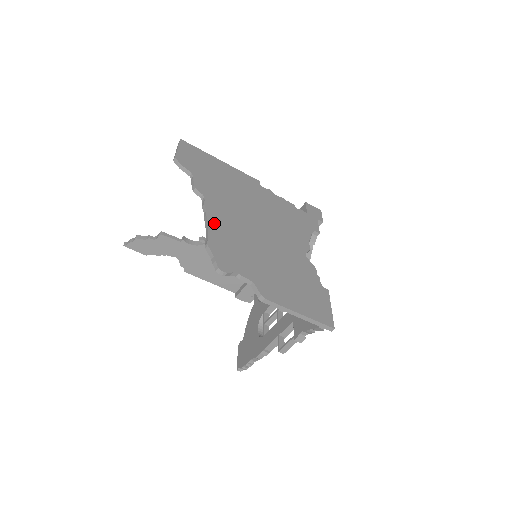
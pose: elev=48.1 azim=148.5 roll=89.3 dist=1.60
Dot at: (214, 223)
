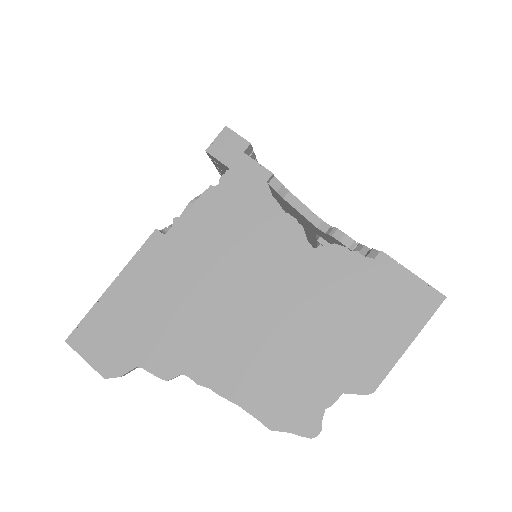
Dot at: (234, 391)
